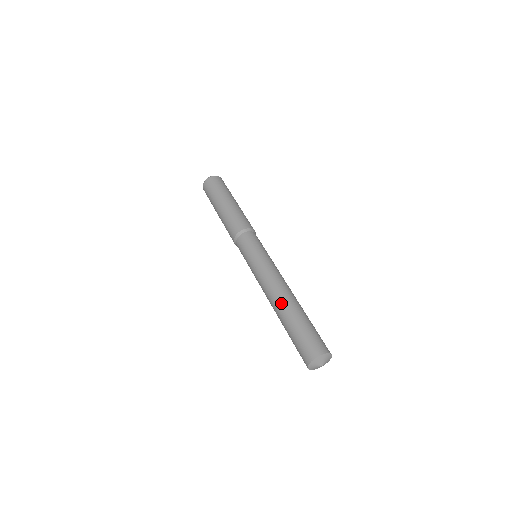
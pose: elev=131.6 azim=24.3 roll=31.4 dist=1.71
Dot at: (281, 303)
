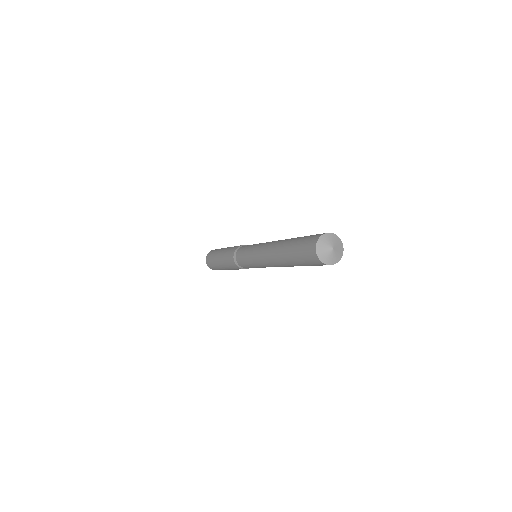
Dot at: (277, 247)
